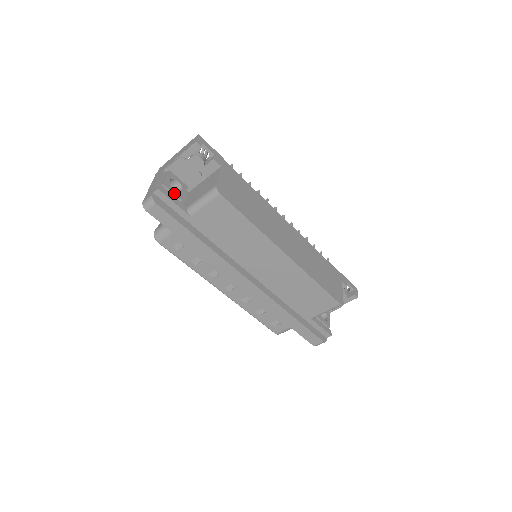
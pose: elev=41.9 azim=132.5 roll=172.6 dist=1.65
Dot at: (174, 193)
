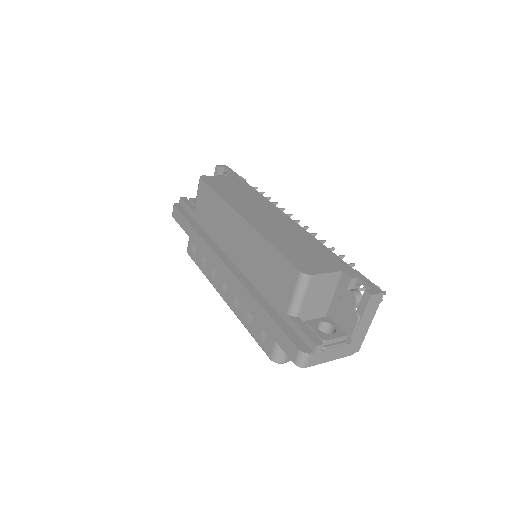
Dot at: (194, 203)
